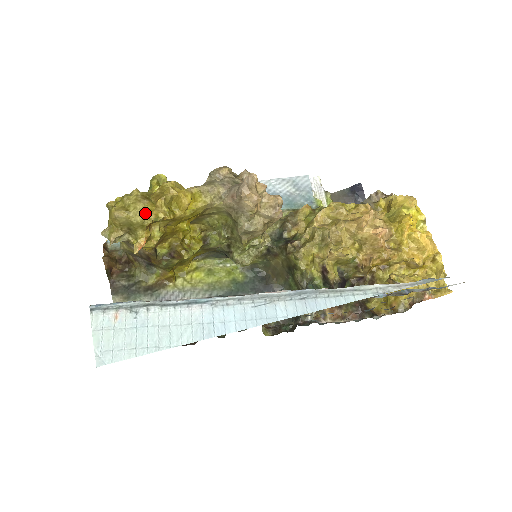
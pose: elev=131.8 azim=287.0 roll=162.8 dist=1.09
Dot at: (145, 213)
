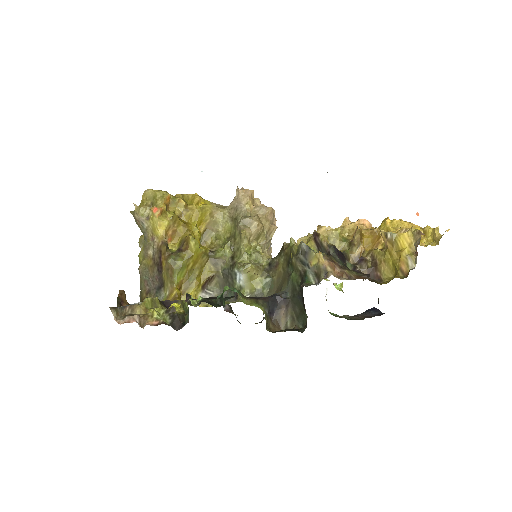
Dot at: (166, 192)
